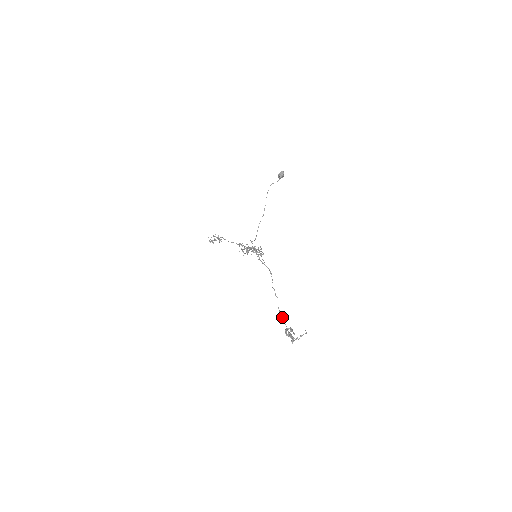
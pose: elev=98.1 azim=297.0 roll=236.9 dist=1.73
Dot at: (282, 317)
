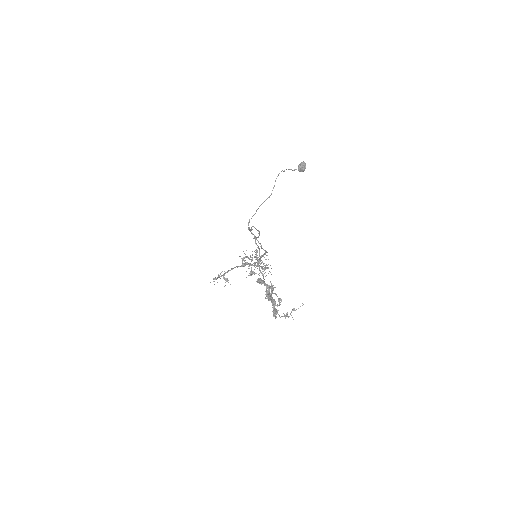
Dot at: (261, 273)
